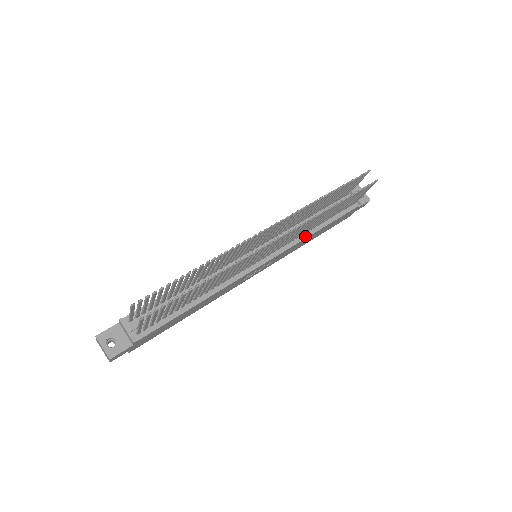
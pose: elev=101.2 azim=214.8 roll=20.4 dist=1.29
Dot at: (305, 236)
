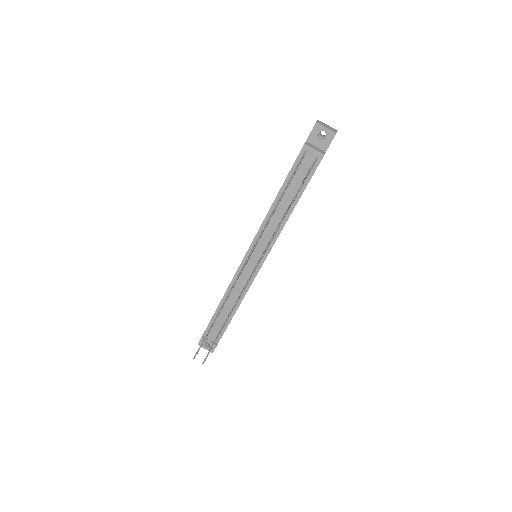
Dot at: (284, 222)
